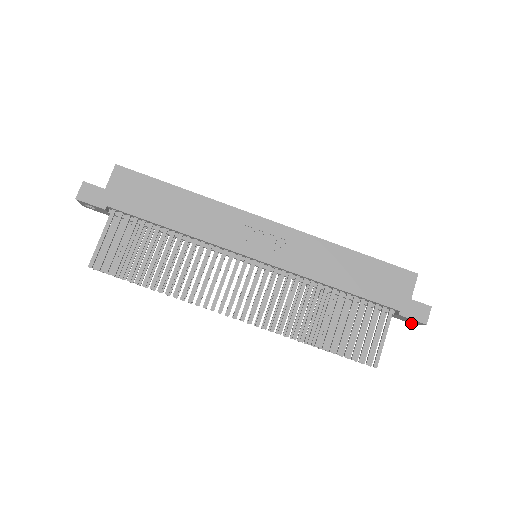
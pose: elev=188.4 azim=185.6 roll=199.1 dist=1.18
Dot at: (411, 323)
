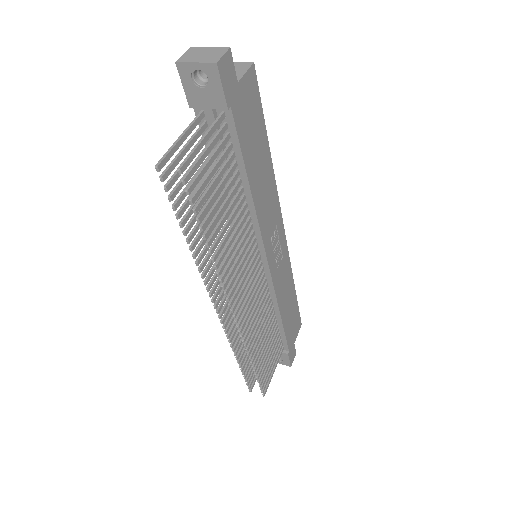
Dot at: occluded
